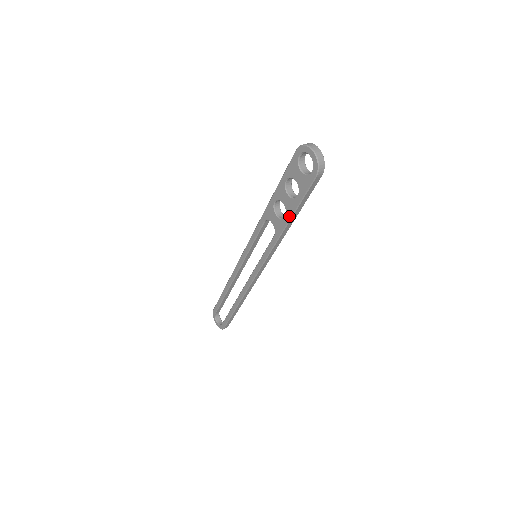
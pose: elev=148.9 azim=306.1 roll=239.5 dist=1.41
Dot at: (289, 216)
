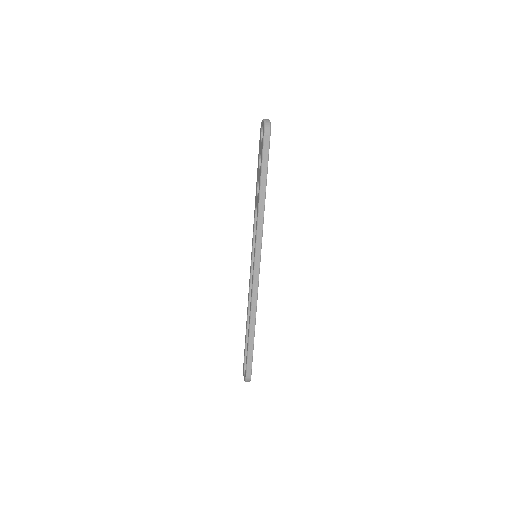
Dot at: (259, 185)
